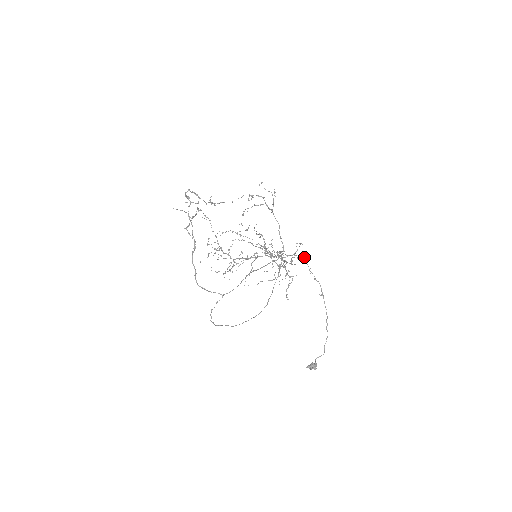
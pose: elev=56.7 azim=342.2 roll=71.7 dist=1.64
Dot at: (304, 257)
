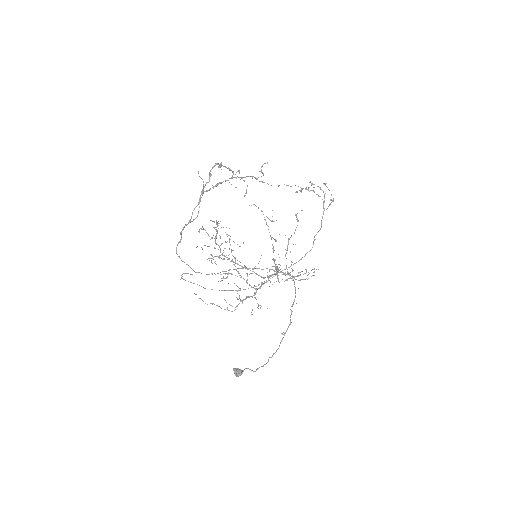
Dot at: occluded
